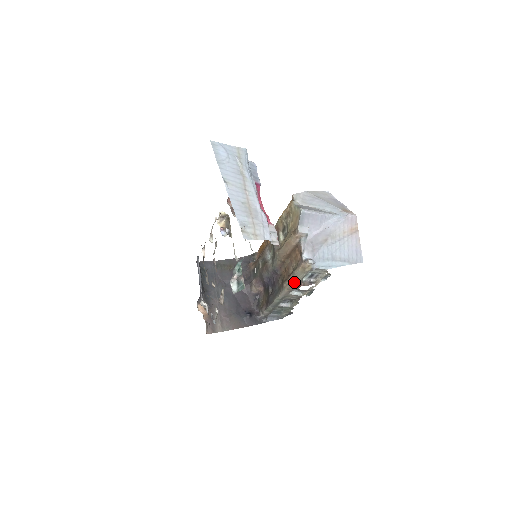
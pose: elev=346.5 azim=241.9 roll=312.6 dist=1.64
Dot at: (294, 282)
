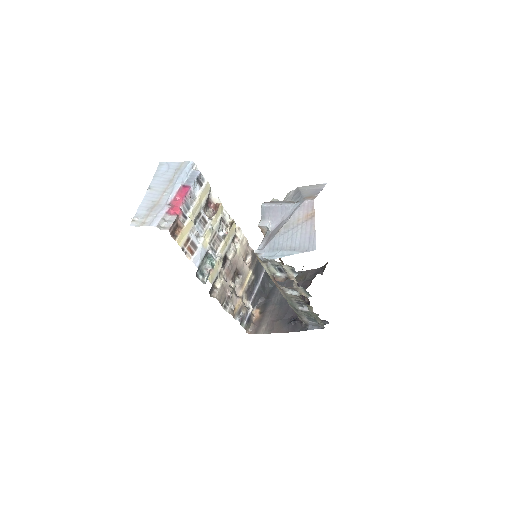
Dot at: (270, 277)
